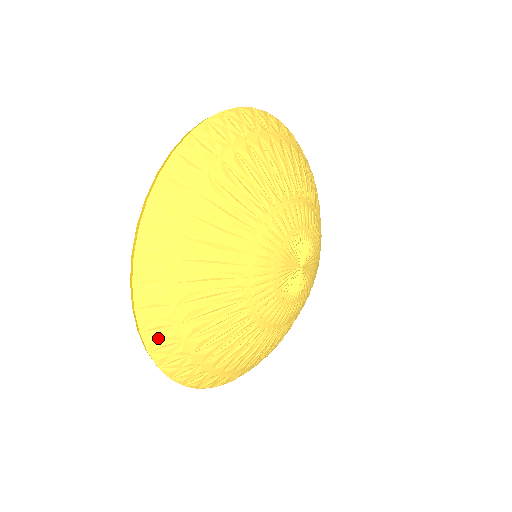
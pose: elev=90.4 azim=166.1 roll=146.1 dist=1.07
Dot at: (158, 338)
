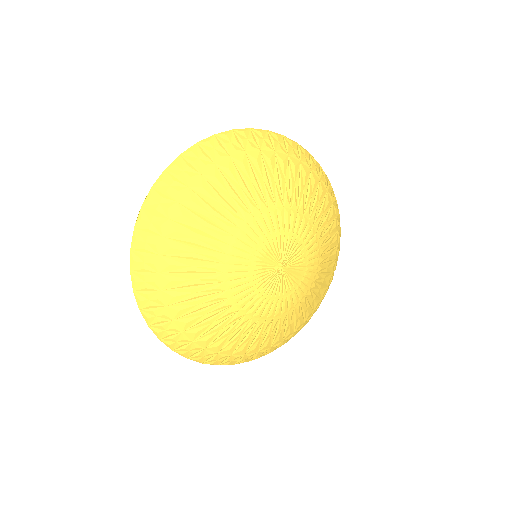
Dot at: (157, 201)
